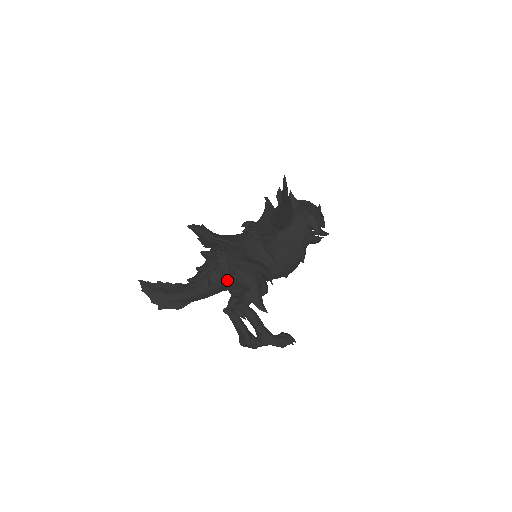
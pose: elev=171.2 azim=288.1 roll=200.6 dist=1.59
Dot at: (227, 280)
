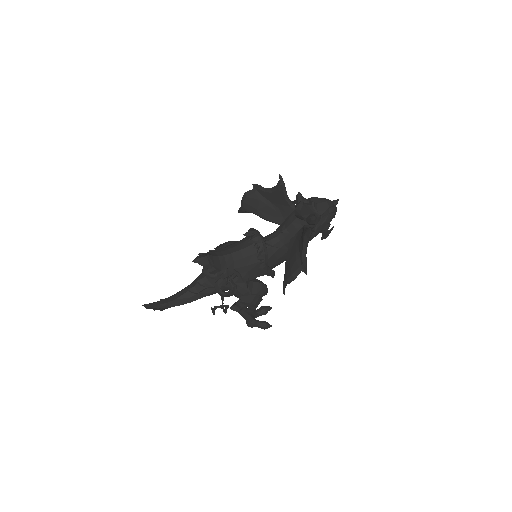
Dot at: occluded
